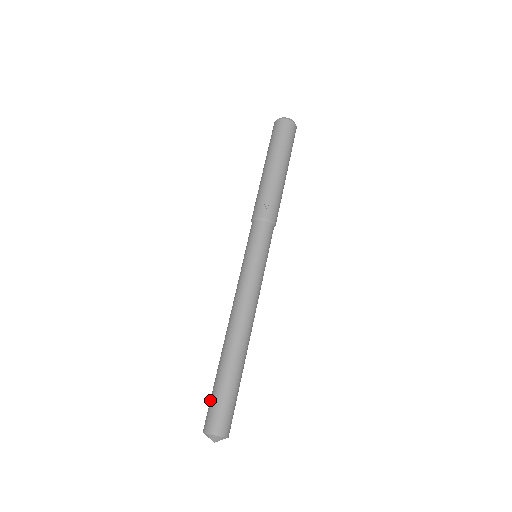
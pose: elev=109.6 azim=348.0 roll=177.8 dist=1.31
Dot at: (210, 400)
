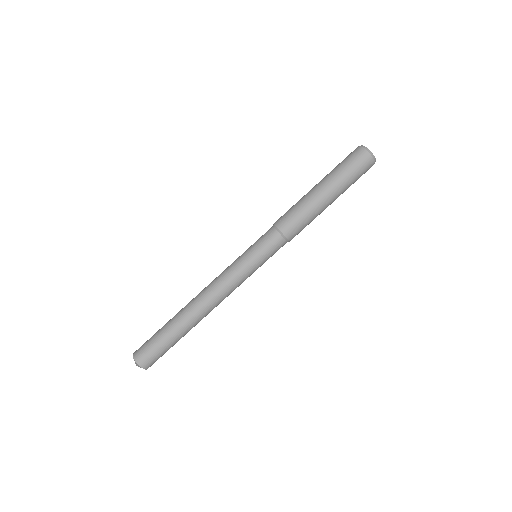
Dot at: occluded
